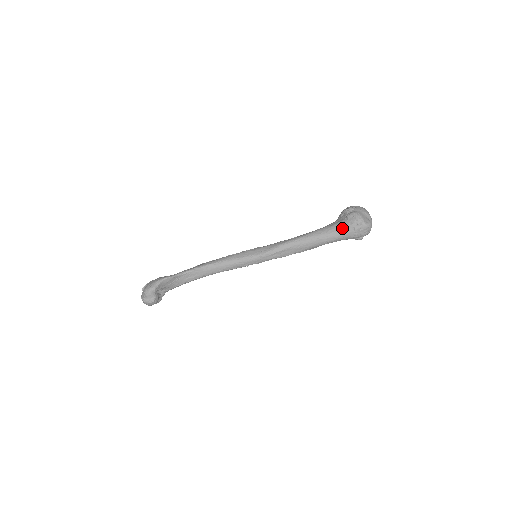
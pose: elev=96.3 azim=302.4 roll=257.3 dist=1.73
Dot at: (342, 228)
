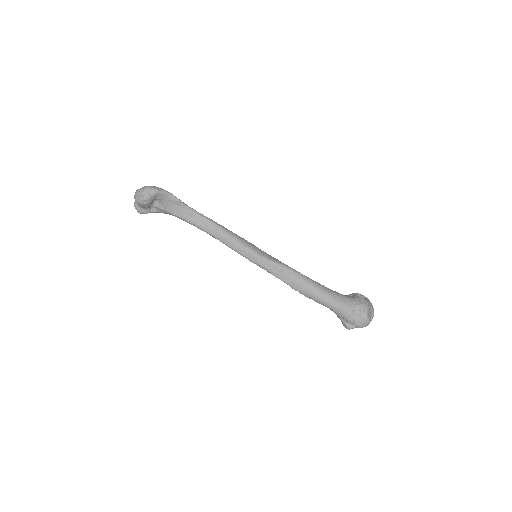
Dot at: (345, 301)
